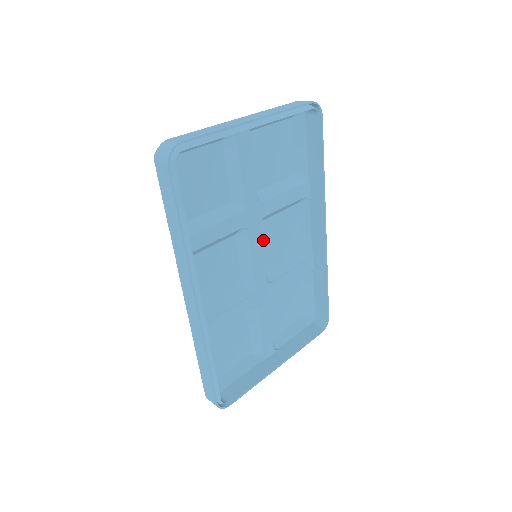
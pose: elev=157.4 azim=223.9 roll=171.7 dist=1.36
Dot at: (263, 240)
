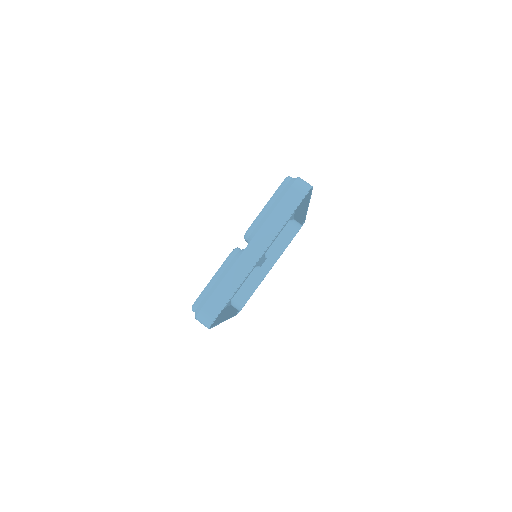
Dot at: occluded
